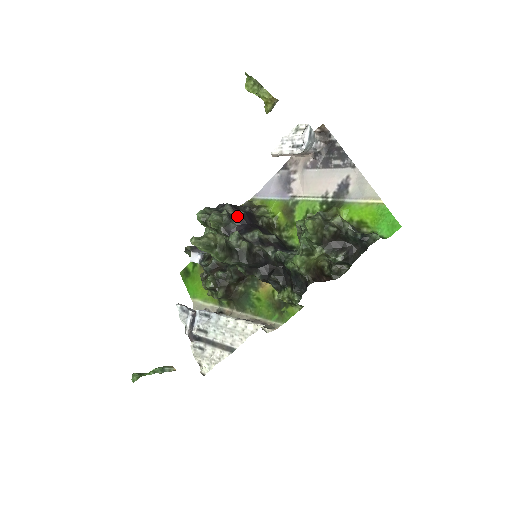
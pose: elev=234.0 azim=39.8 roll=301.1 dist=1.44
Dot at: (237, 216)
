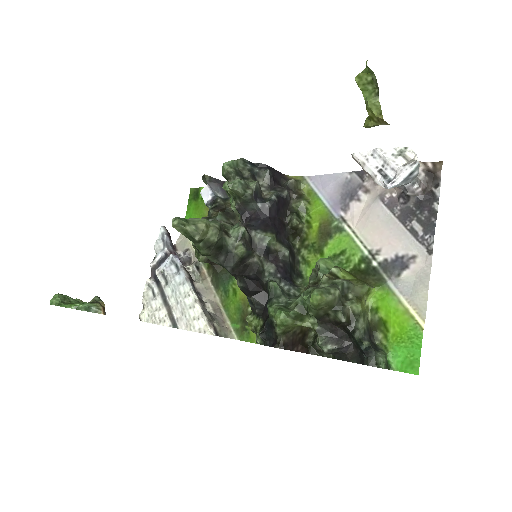
Dot at: (267, 196)
